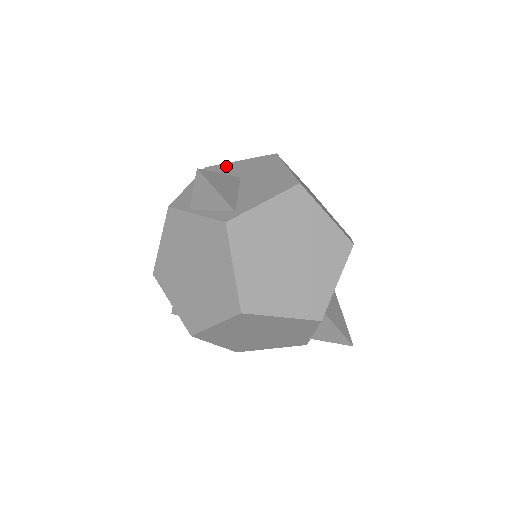
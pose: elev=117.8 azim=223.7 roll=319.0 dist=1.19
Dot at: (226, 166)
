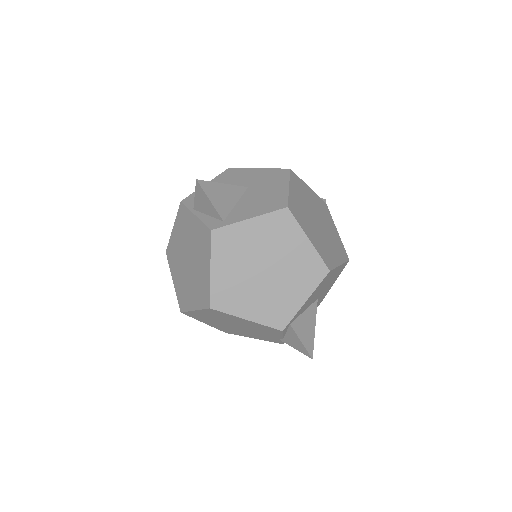
Dot at: (244, 171)
